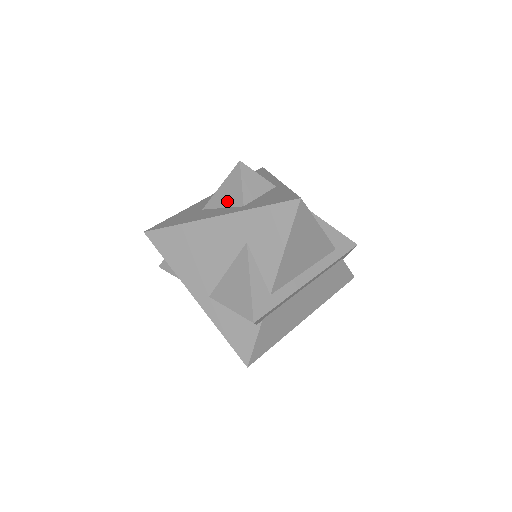
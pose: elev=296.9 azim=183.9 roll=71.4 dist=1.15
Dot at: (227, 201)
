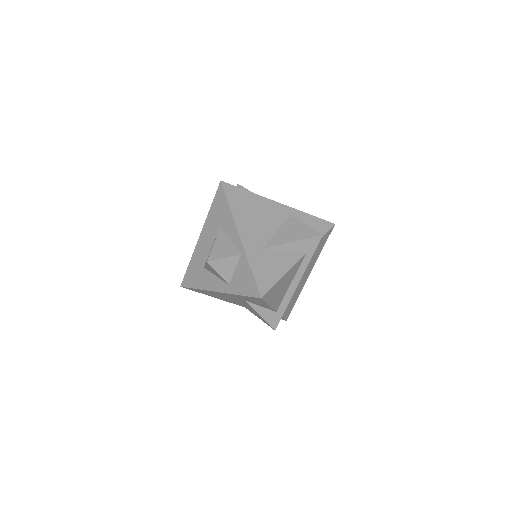
Dot at: (216, 275)
